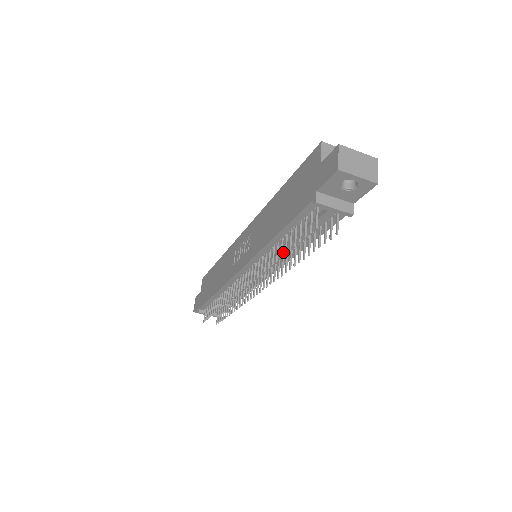
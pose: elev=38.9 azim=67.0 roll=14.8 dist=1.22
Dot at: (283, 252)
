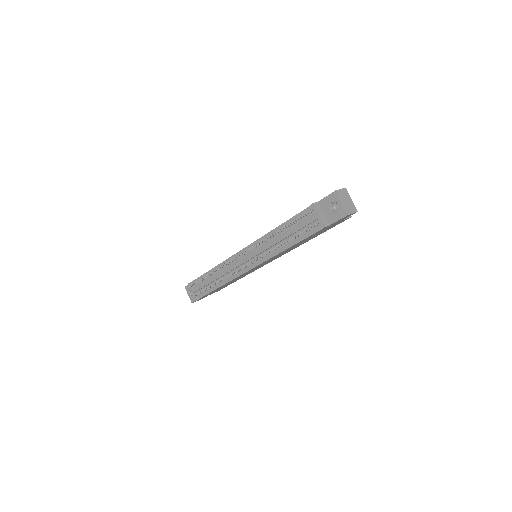
Dot at: (274, 242)
